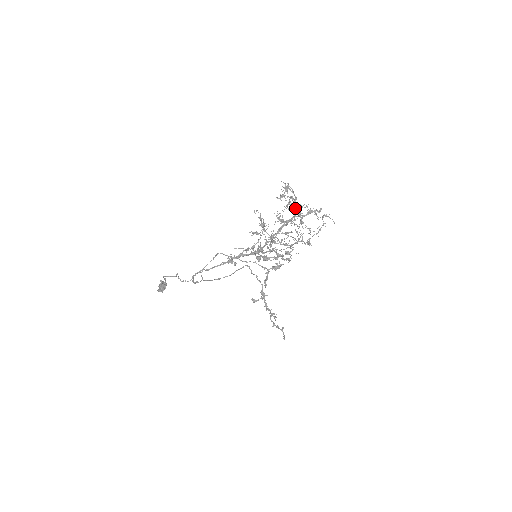
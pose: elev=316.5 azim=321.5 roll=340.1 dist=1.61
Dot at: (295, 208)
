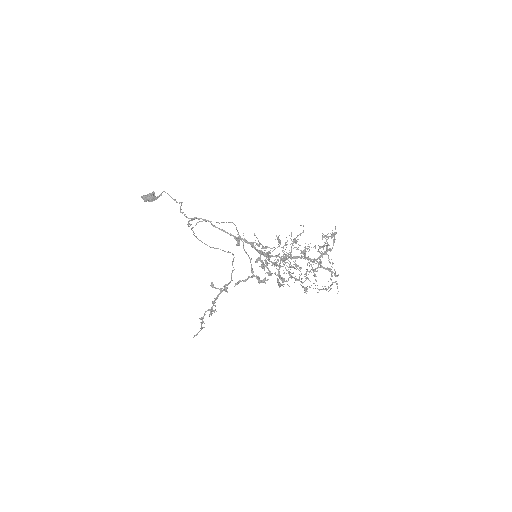
Dot at: occluded
